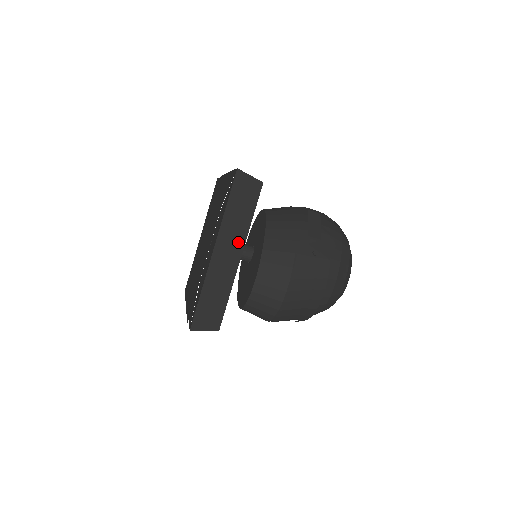
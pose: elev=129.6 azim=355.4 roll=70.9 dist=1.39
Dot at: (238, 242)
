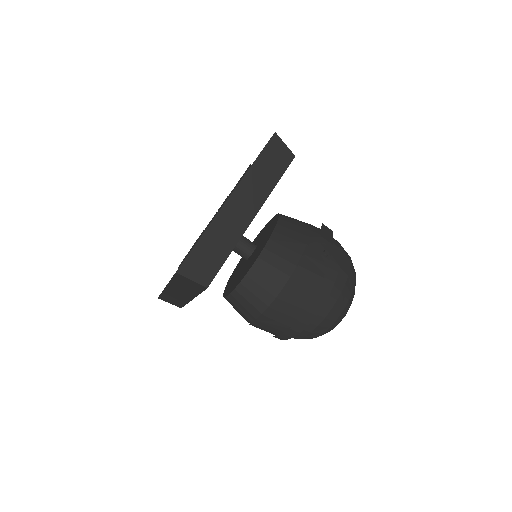
Dot at: (256, 200)
